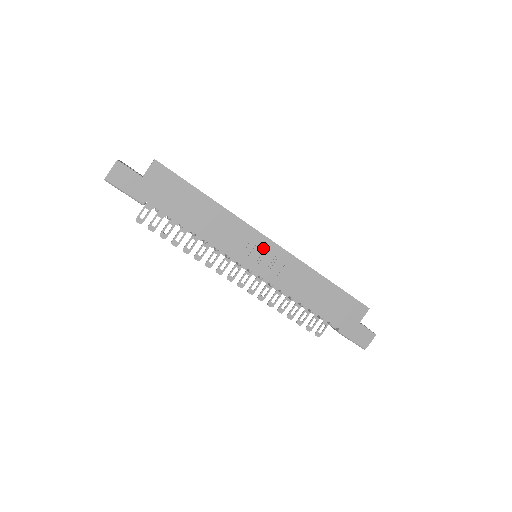
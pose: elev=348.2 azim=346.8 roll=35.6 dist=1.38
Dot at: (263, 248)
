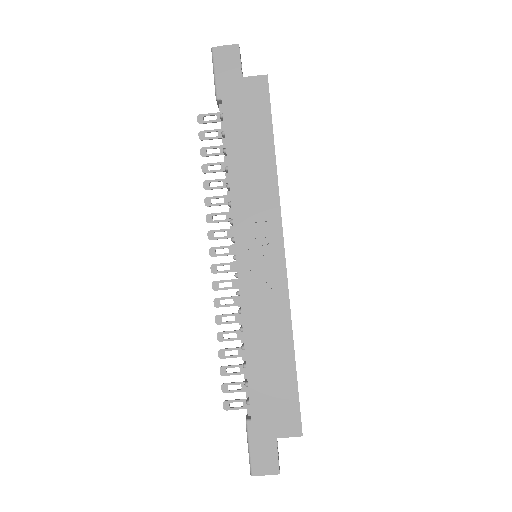
Dot at: (270, 250)
